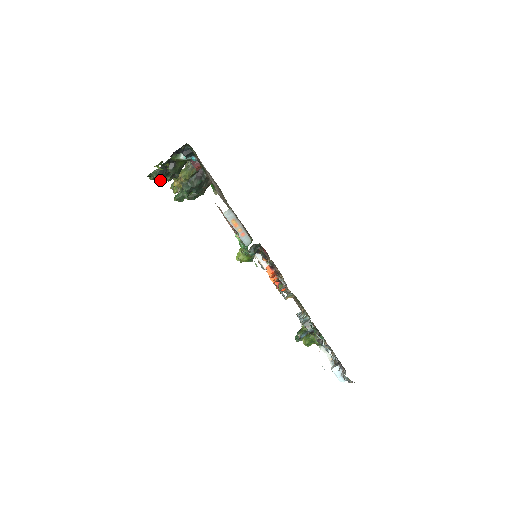
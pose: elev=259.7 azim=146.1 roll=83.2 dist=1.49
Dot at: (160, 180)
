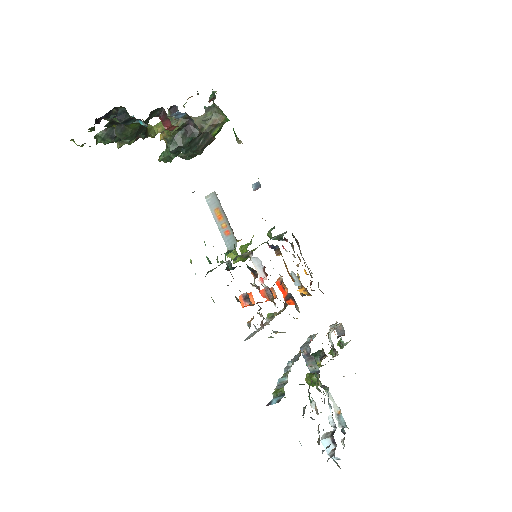
Dot at: (118, 142)
